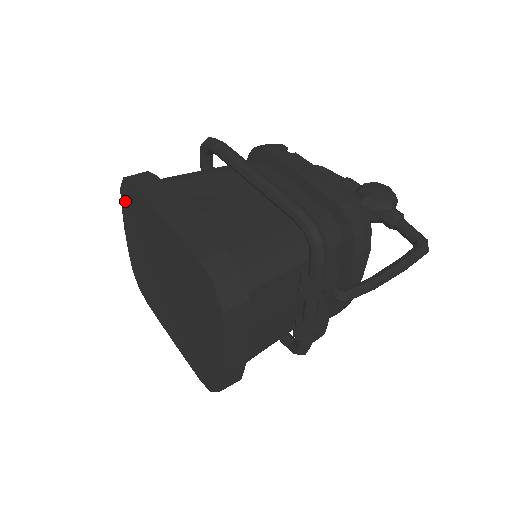
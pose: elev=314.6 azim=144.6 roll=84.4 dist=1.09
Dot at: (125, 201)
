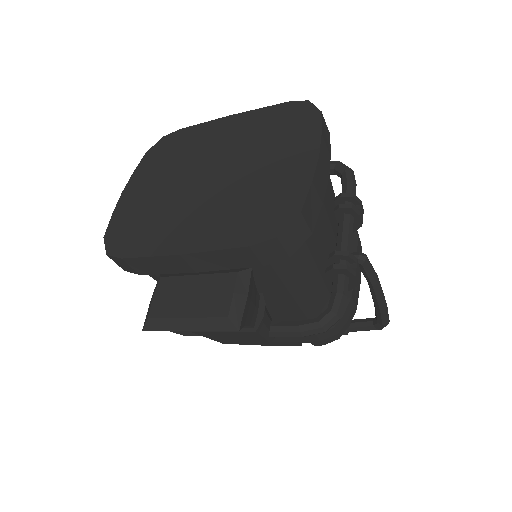
Dot at: (150, 157)
